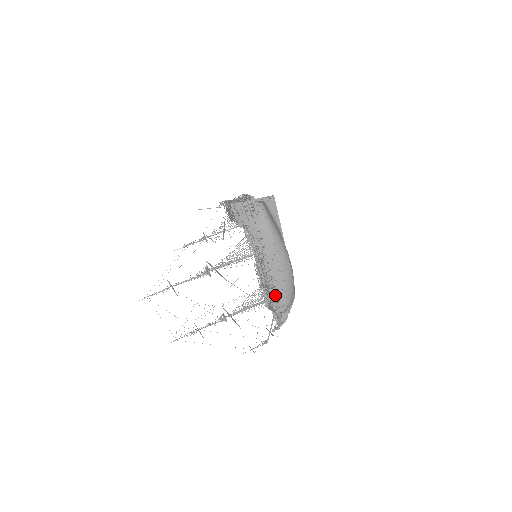
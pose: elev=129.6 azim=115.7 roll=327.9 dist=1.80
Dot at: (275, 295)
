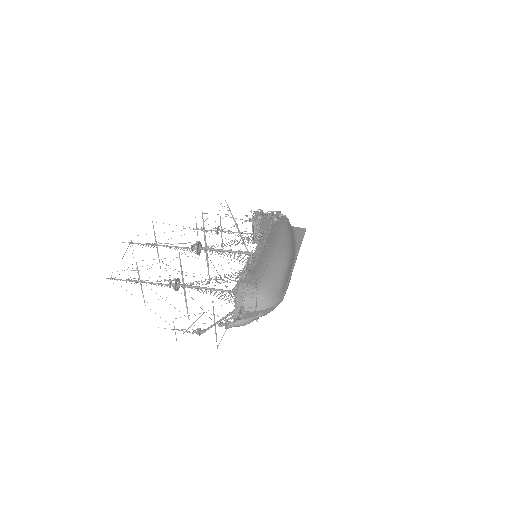
Dot at: (249, 274)
